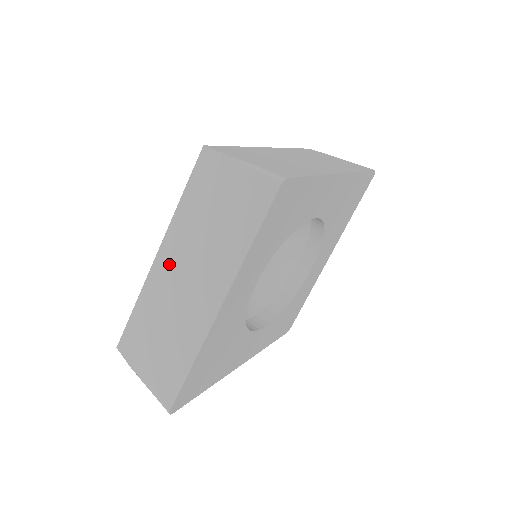
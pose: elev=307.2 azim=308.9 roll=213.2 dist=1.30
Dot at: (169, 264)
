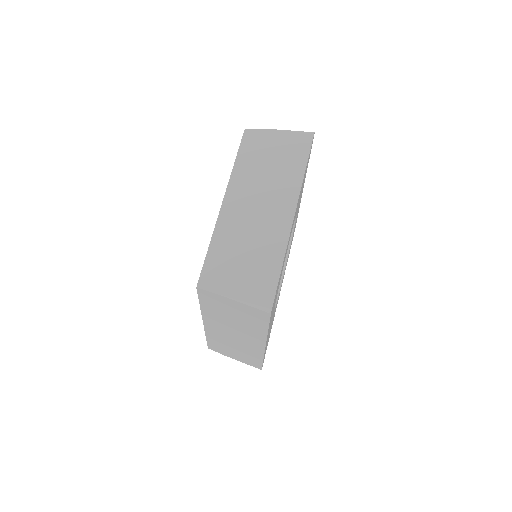
Dot at: (216, 328)
